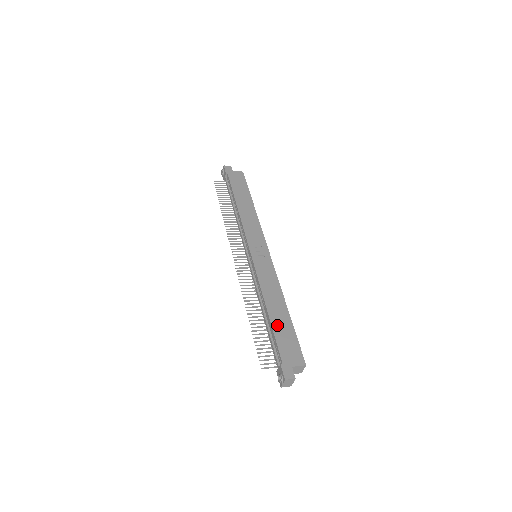
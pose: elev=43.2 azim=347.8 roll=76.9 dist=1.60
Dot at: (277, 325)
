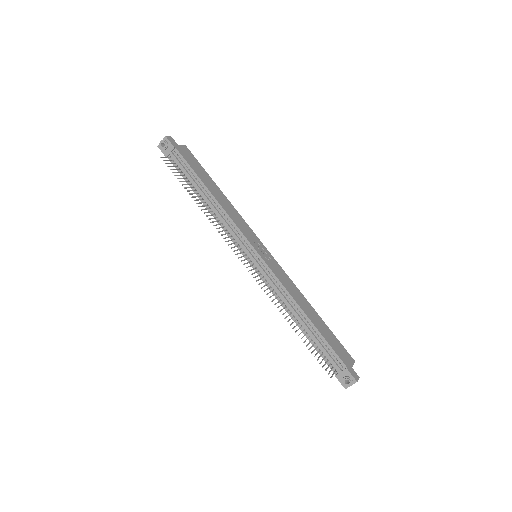
Dot at: (322, 330)
